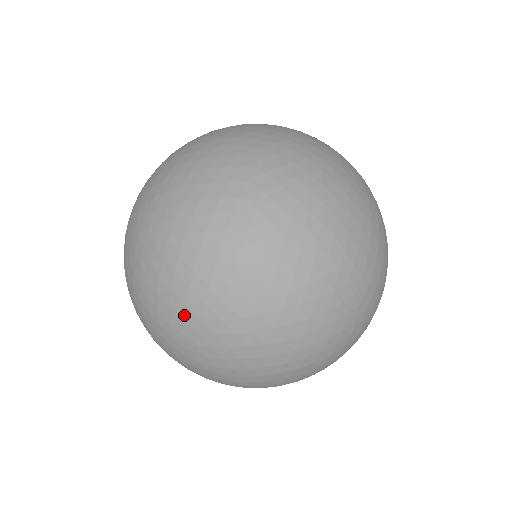
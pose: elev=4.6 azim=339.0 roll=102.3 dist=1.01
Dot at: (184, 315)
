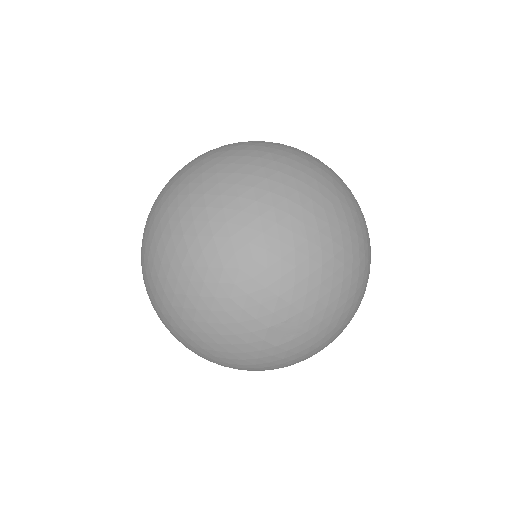
Dot at: occluded
